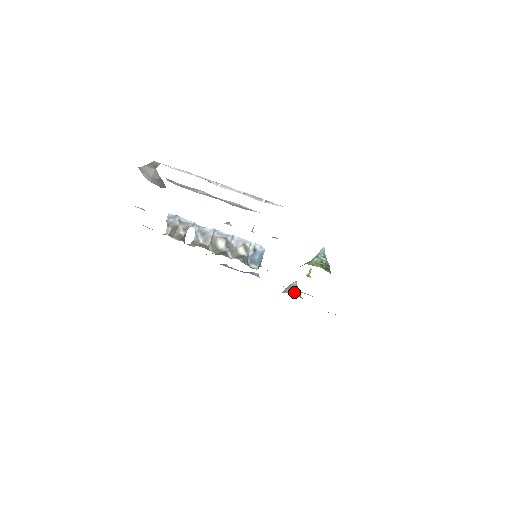
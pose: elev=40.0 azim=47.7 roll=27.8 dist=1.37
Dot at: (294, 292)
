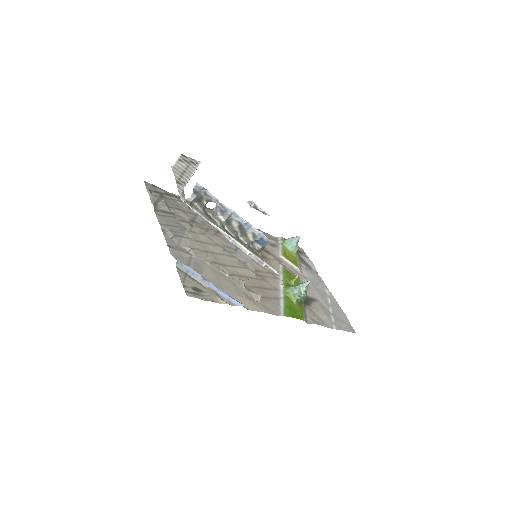
Dot at: (291, 250)
